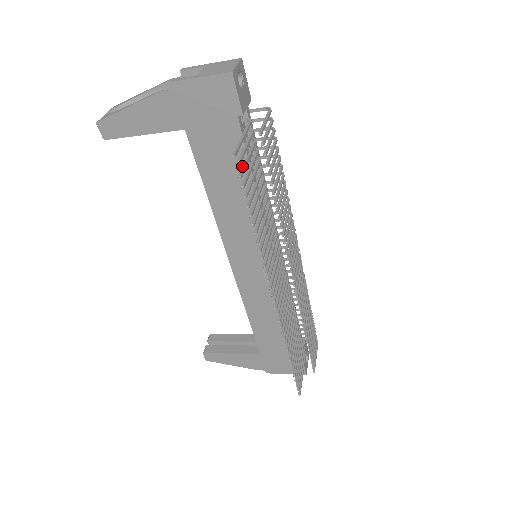
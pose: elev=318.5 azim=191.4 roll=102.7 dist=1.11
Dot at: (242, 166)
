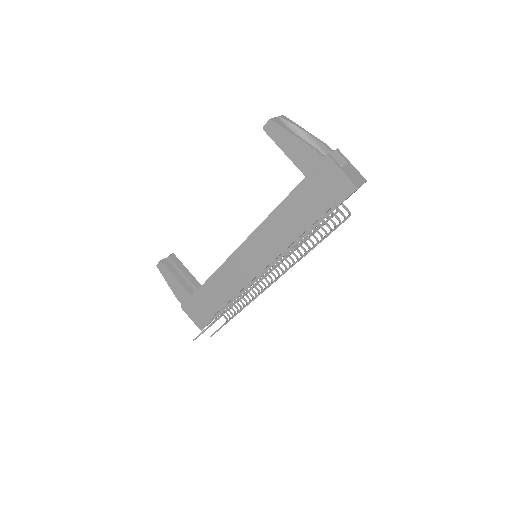
Dot at: occluded
